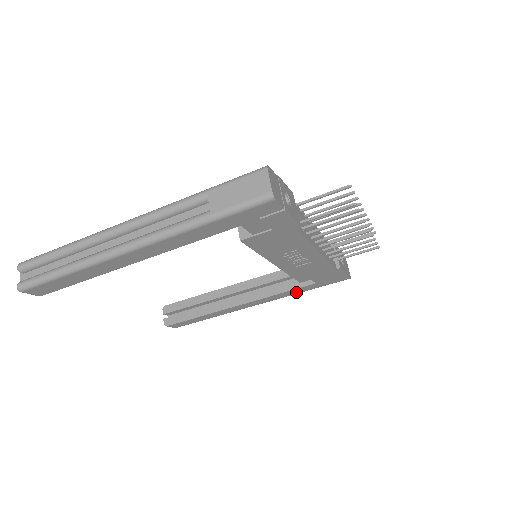
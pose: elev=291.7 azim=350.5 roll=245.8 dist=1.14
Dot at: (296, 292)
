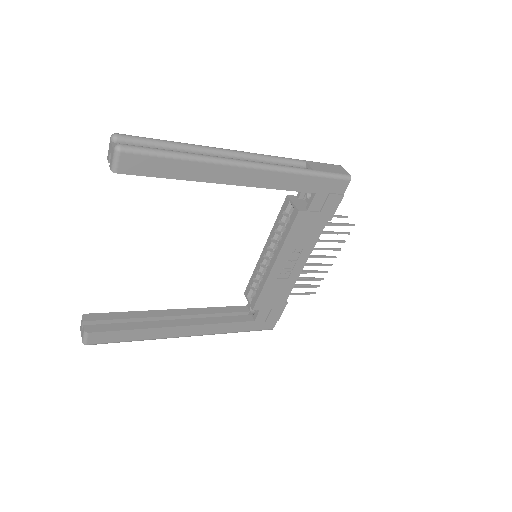
Dot at: (231, 329)
